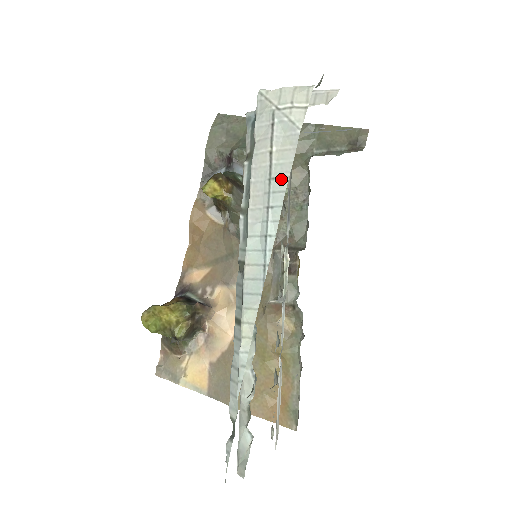
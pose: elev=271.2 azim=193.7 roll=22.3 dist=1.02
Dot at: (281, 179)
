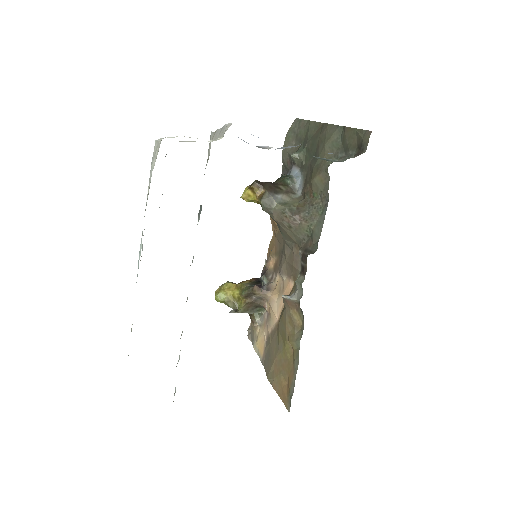
Dot at: occluded
